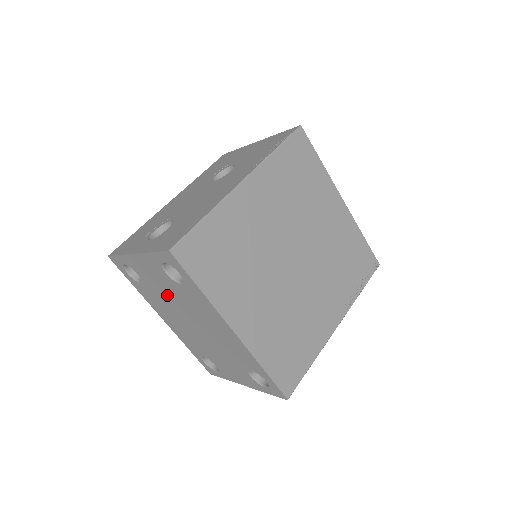
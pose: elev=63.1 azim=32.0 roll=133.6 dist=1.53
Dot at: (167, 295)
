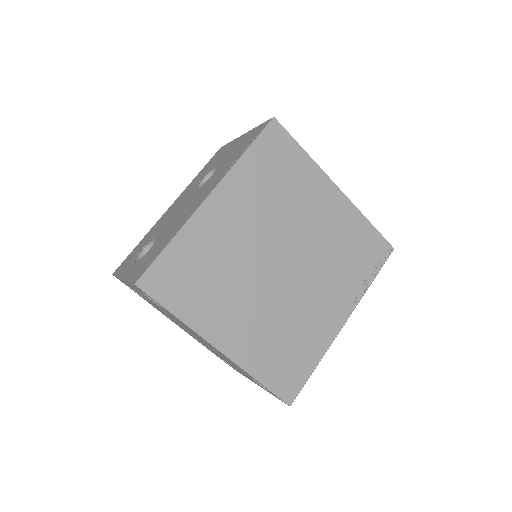
Dot at: (163, 311)
